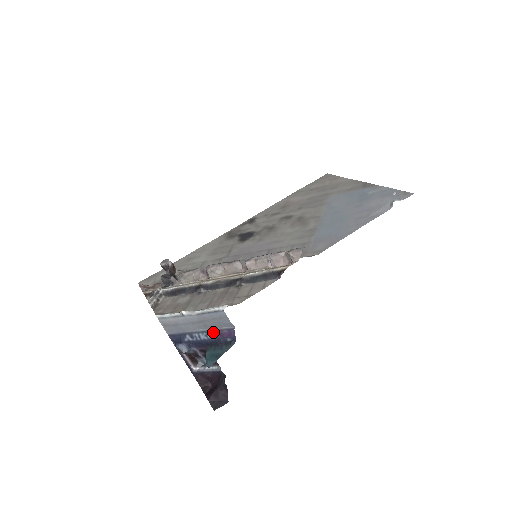
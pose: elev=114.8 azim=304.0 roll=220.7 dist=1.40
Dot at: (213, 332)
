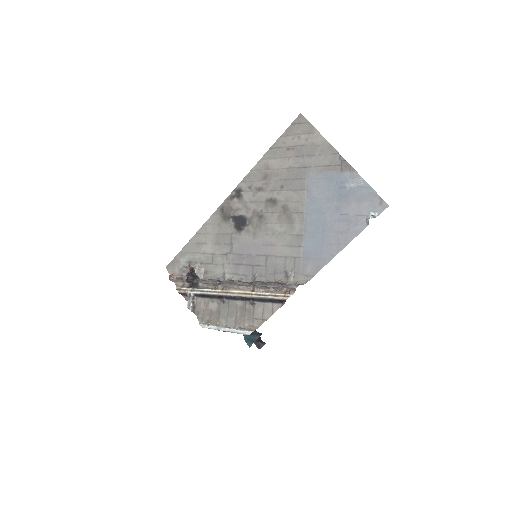
Dot at: occluded
